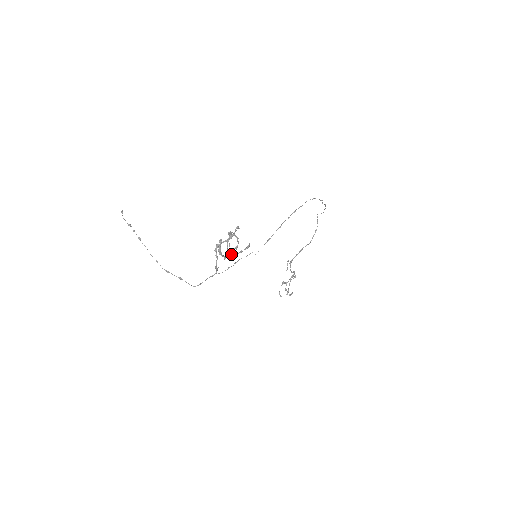
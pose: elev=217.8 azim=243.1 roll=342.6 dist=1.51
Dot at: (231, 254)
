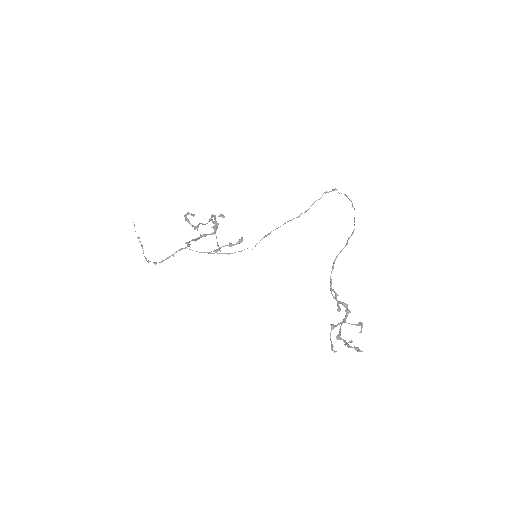
Dot at: occluded
